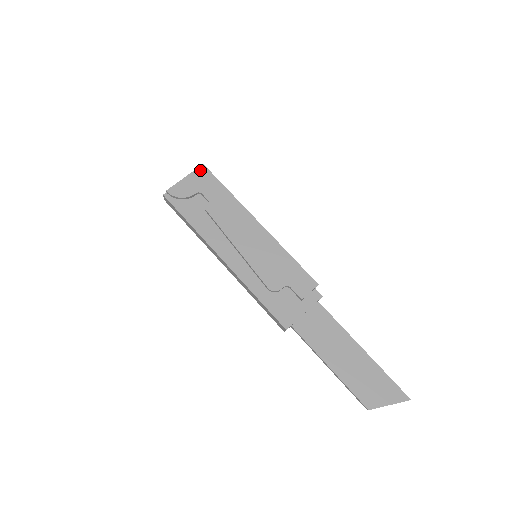
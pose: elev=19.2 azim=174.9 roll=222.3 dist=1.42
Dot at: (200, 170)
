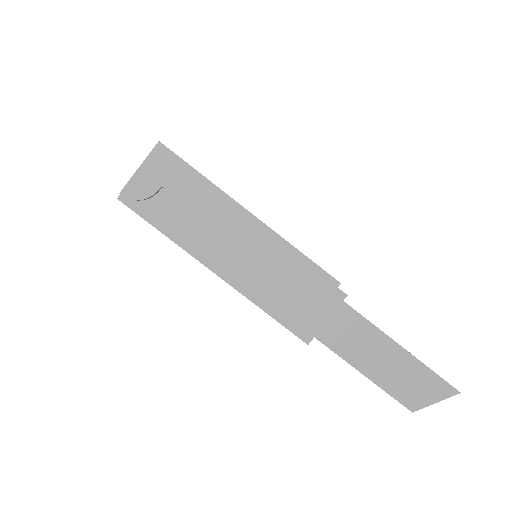
Dot at: (157, 152)
